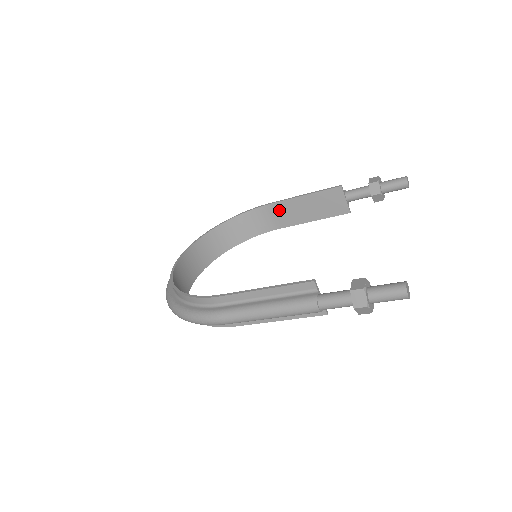
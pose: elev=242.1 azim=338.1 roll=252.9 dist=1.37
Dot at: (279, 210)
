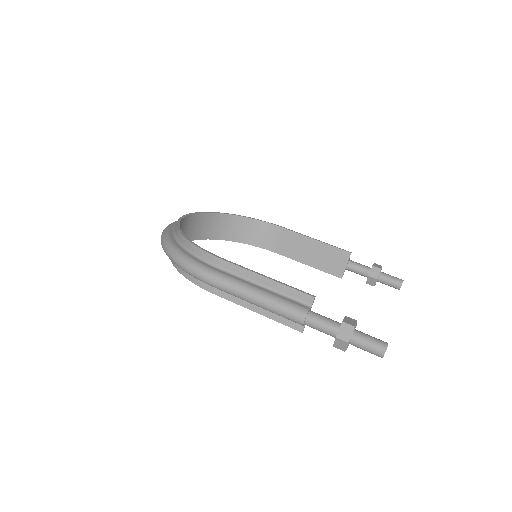
Dot at: (288, 238)
